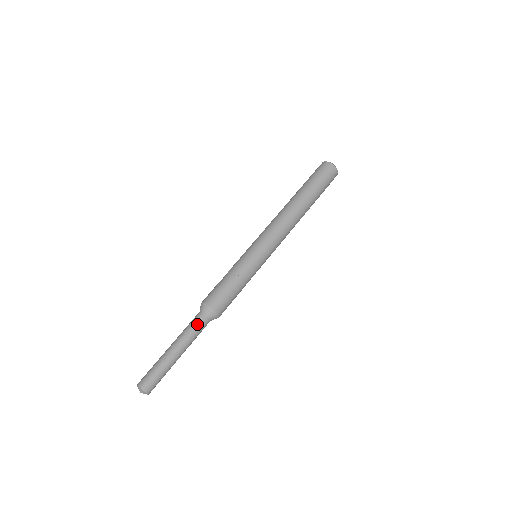
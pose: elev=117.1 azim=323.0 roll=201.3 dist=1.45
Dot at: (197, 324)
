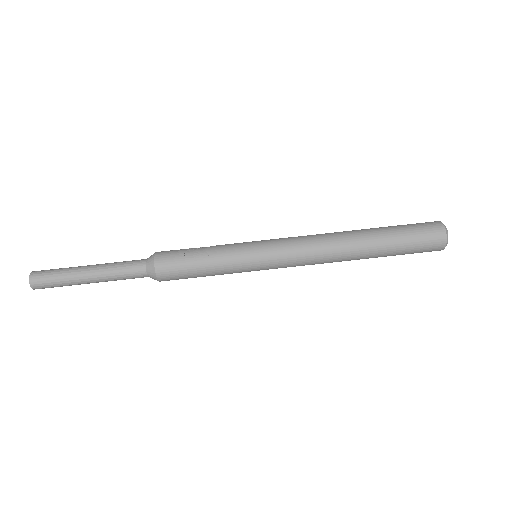
Dot at: (130, 268)
